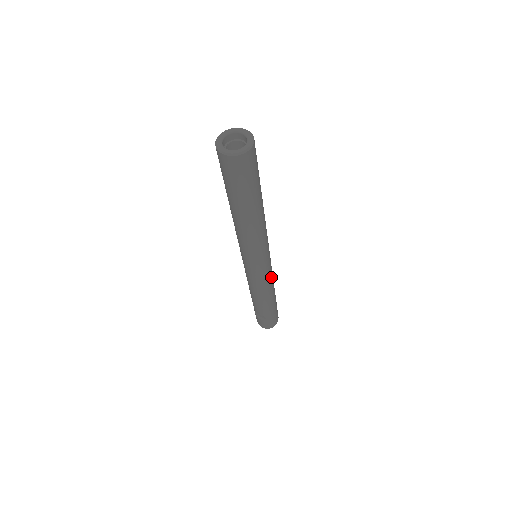
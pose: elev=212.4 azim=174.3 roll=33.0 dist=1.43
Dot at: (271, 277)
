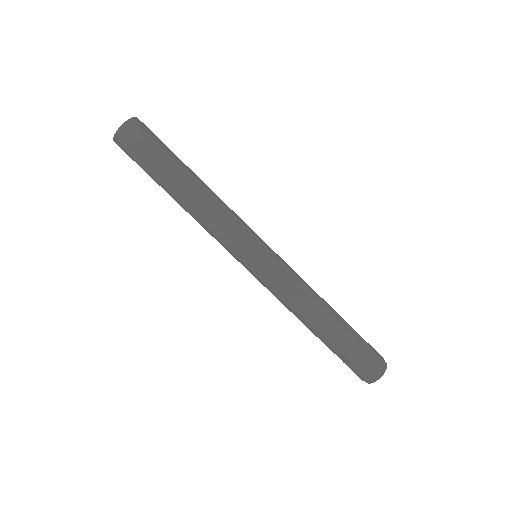
Dot at: (292, 279)
